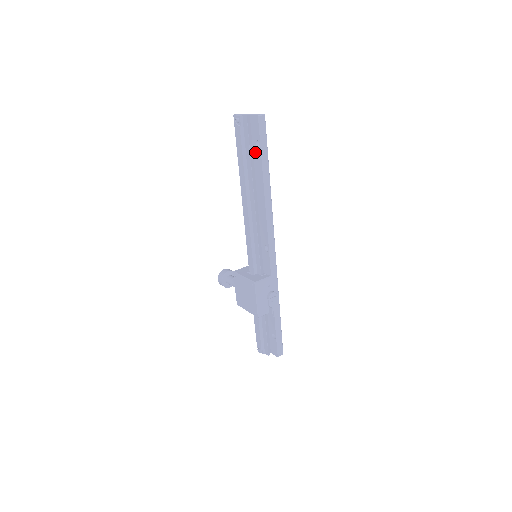
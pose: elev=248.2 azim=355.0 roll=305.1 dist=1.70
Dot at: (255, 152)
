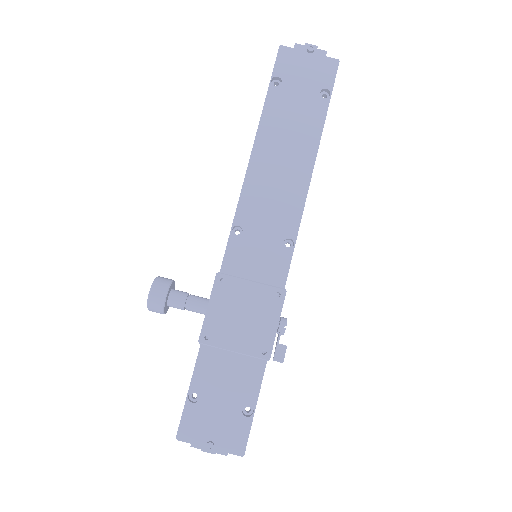
Dot at: (315, 102)
